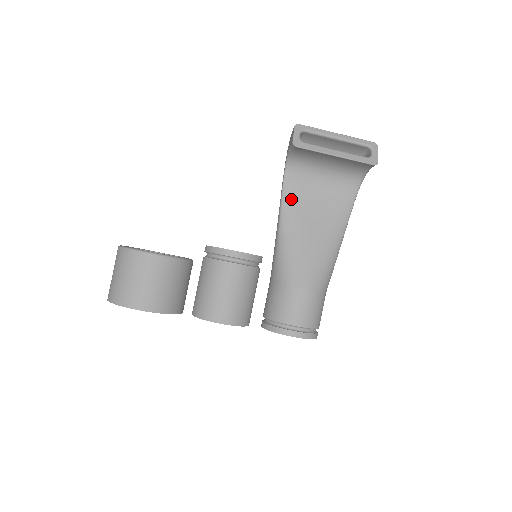
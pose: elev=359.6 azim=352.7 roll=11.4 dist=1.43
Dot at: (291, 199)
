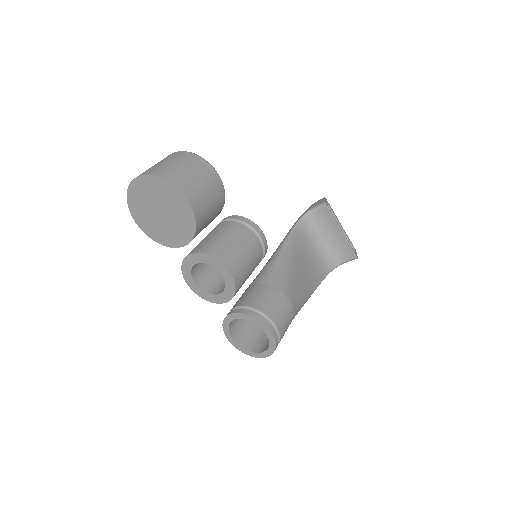
Dot at: (296, 239)
